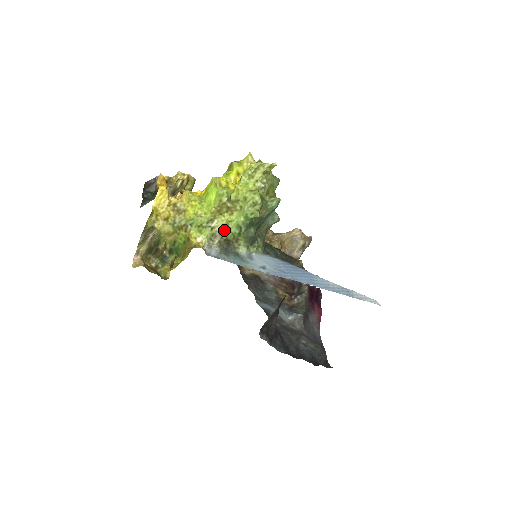
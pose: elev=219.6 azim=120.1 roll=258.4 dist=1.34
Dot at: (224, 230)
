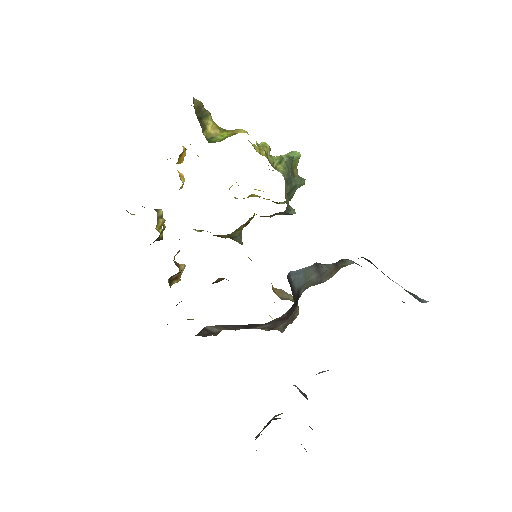
Dot at: (266, 153)
